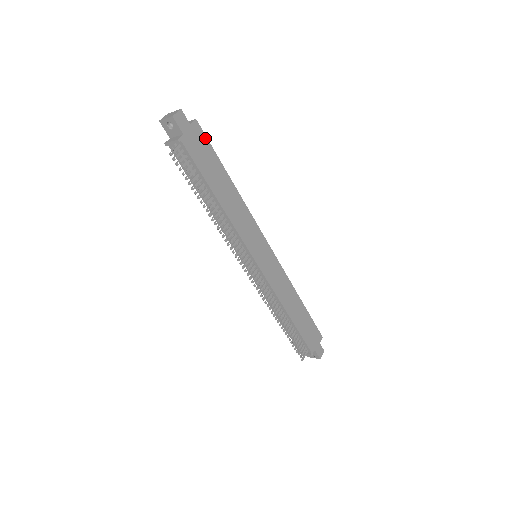
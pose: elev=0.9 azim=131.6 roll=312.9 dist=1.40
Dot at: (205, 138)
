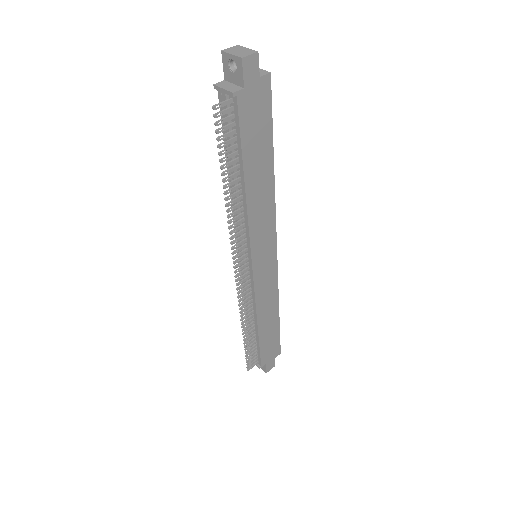
Dot at: (269, 102)
